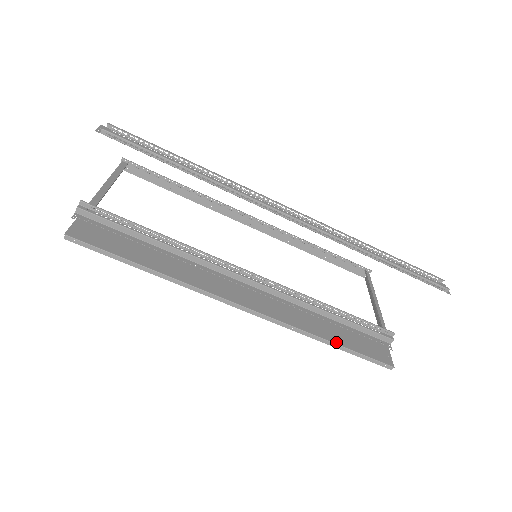
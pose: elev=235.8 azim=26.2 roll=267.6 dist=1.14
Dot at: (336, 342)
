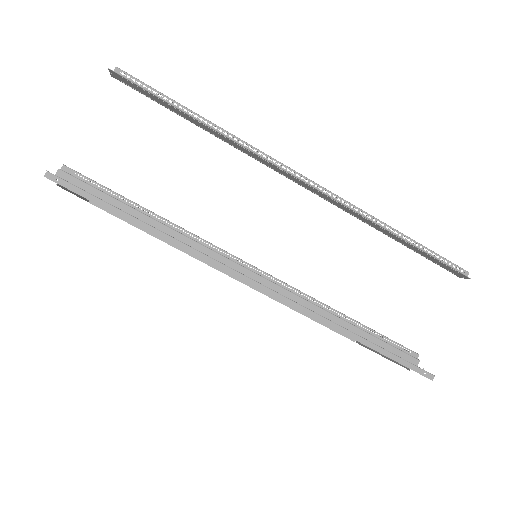
Dot at: occluded
